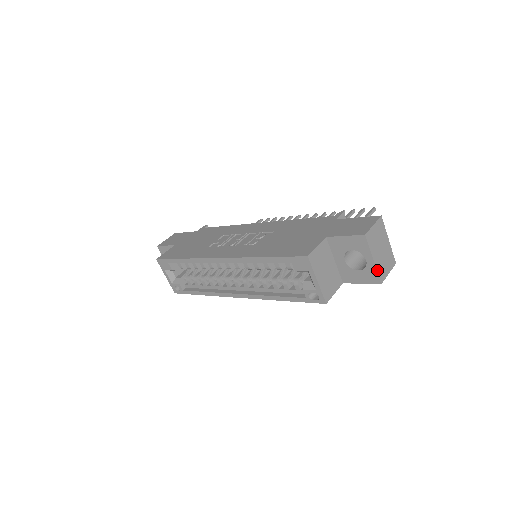
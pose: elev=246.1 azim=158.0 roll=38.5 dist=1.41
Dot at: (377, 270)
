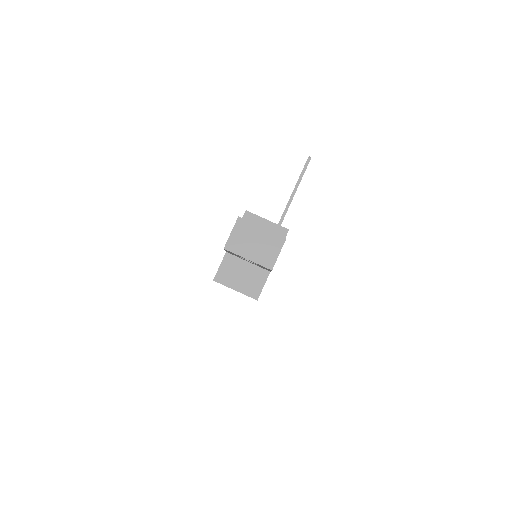
Dot at: (258, 263)
